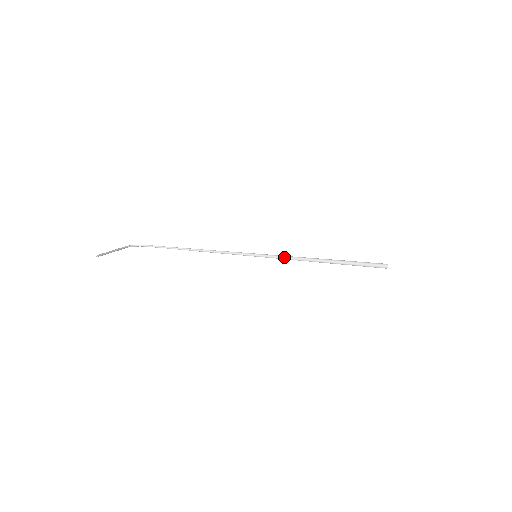
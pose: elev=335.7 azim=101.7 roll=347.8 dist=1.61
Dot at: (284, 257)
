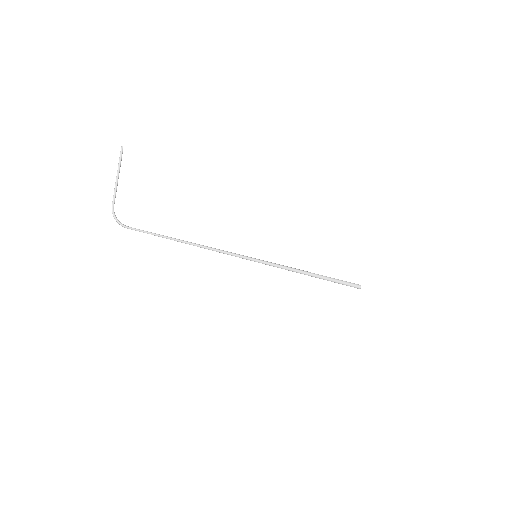
Dot at: (280, 265)
